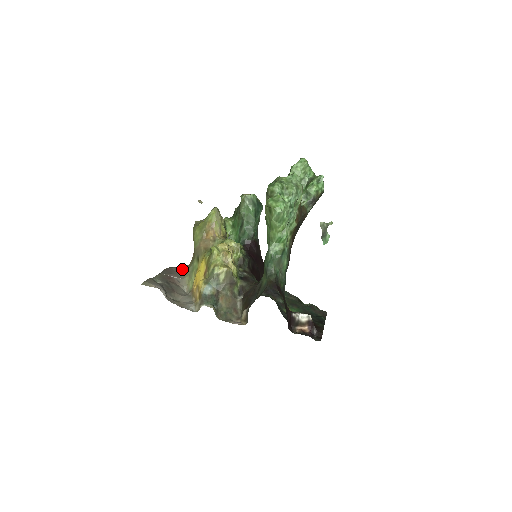
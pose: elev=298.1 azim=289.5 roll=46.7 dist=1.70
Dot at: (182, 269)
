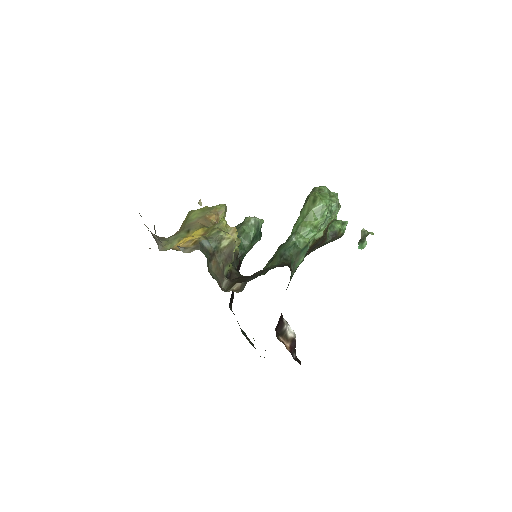
Dot at: occluded
